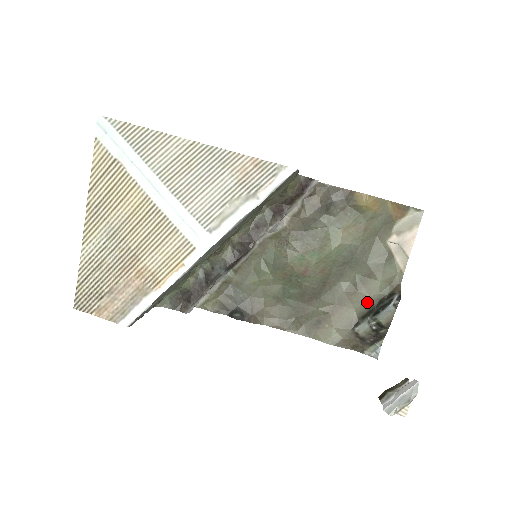
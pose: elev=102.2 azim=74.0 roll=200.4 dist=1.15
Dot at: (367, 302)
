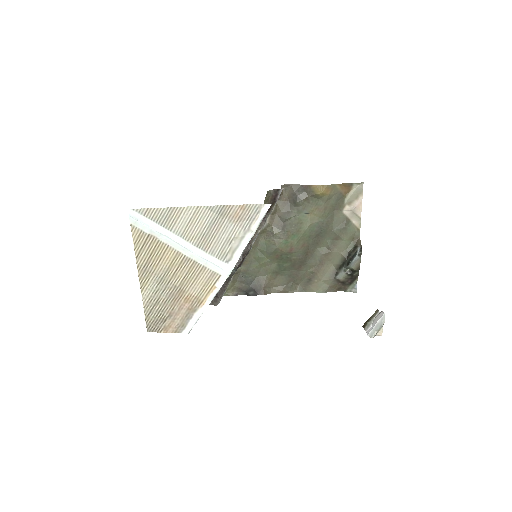
Dot at: (340, 257)
